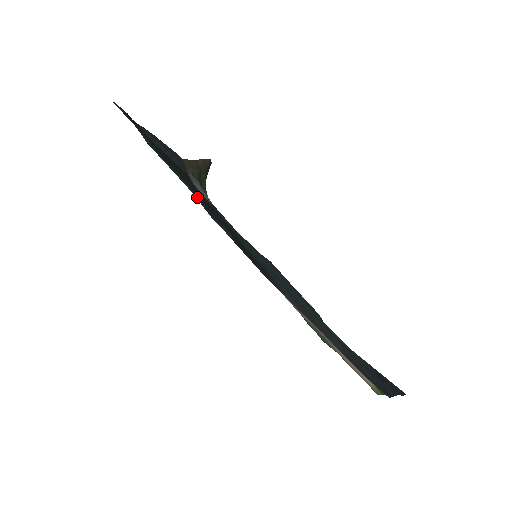
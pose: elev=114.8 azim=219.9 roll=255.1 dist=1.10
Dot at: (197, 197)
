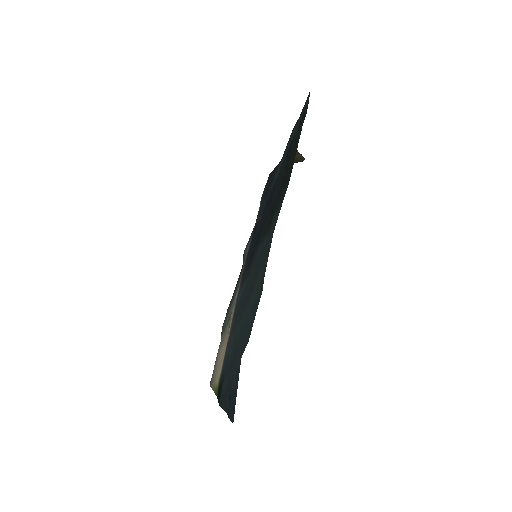
Dot at: (273, 185)
